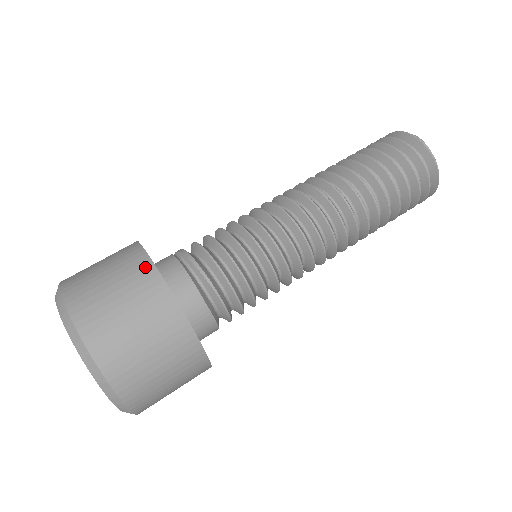
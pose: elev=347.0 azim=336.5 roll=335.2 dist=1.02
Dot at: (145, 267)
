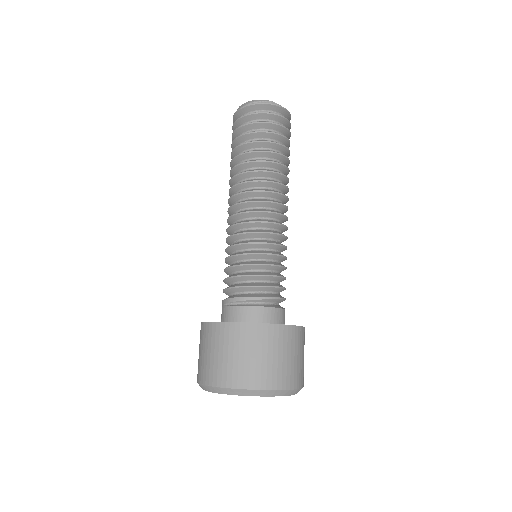
Dot at: (263, 330)
